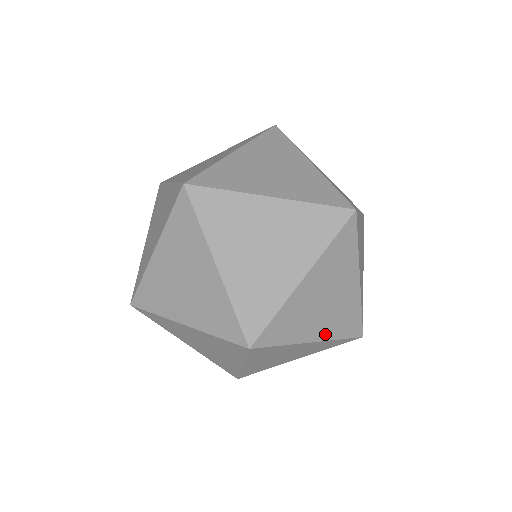
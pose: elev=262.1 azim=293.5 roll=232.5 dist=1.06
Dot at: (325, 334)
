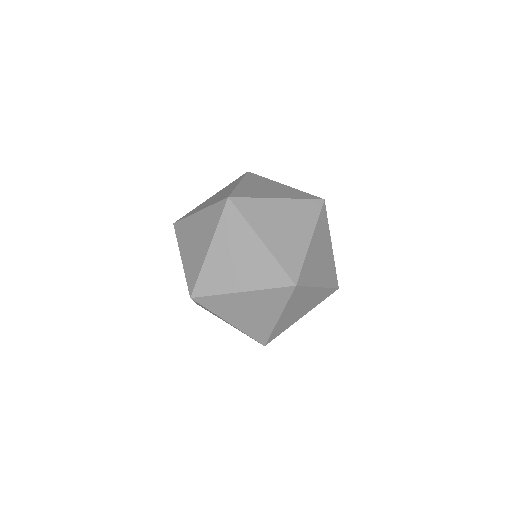
Dot at: occluded
